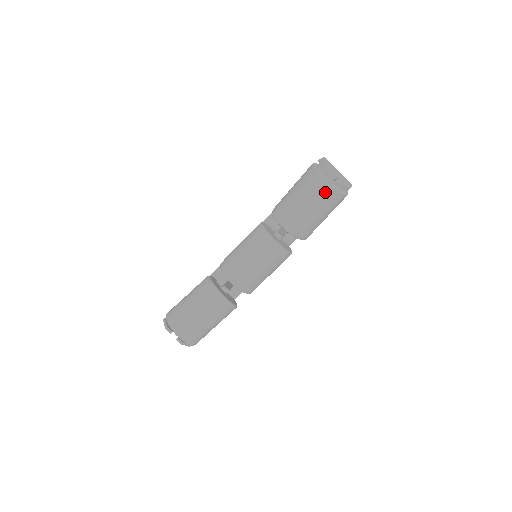
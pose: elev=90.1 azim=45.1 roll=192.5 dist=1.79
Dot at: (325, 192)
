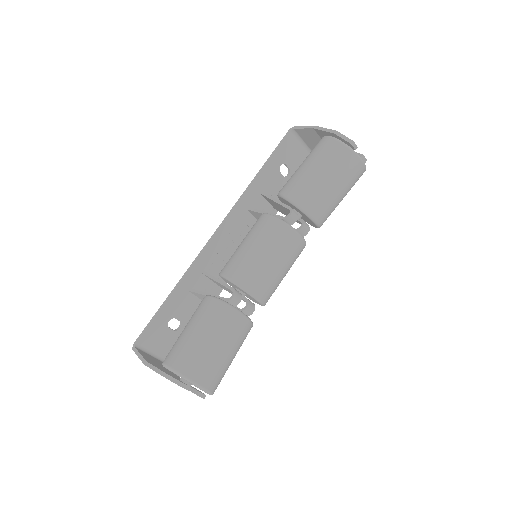
Dot at: (357, 171)
